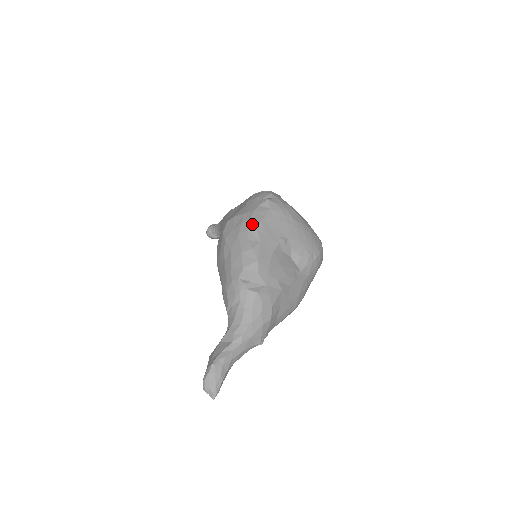
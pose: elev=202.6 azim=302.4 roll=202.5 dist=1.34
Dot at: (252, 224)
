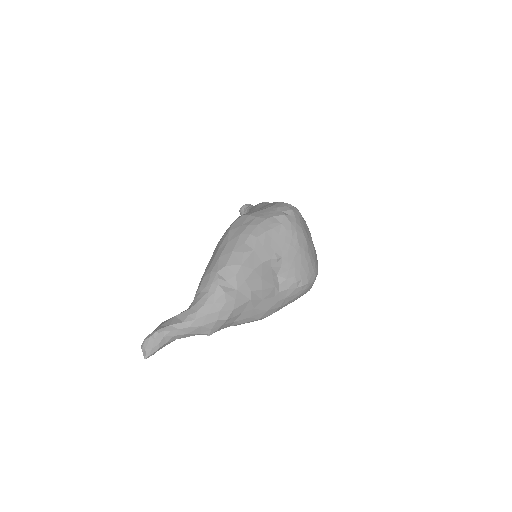
Dot at: (257, 230)
